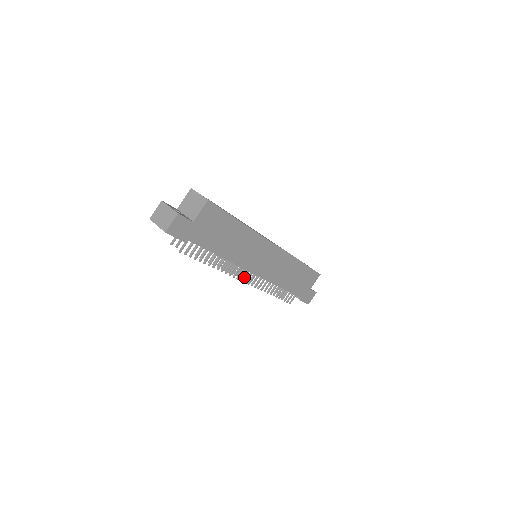
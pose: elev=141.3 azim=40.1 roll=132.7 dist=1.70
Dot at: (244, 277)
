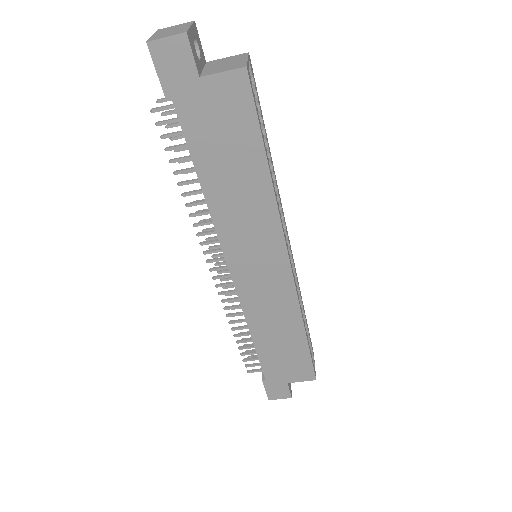
Dot at: (221, 270)
